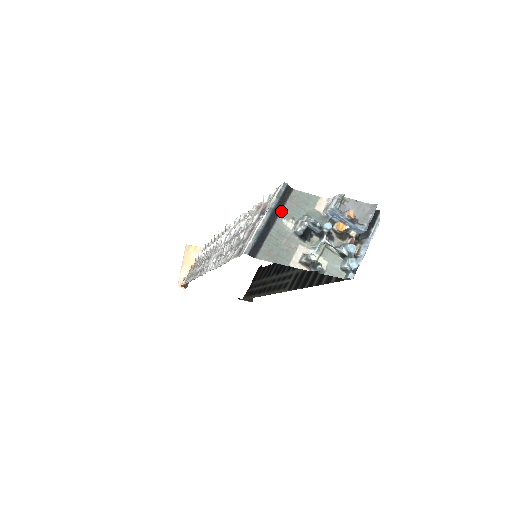
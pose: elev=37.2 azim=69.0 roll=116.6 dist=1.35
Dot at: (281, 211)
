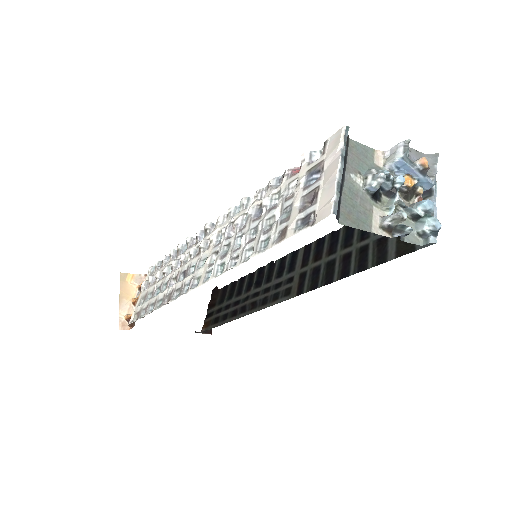
Dot at: (346, 164)
